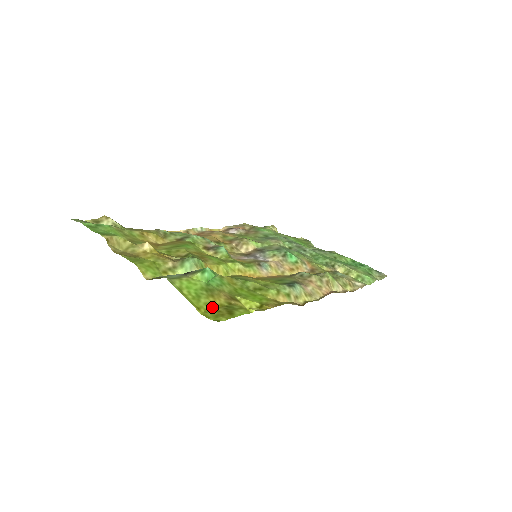
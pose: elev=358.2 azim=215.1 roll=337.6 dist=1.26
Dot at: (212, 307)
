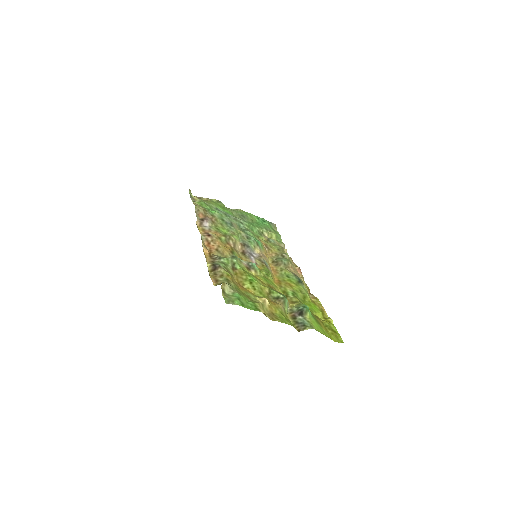
Dot at: (328, 332)
